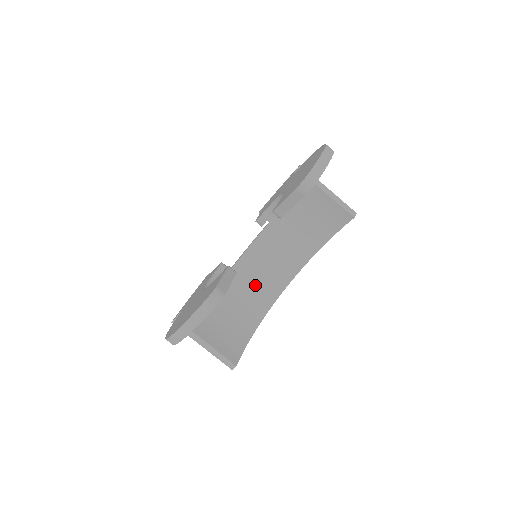
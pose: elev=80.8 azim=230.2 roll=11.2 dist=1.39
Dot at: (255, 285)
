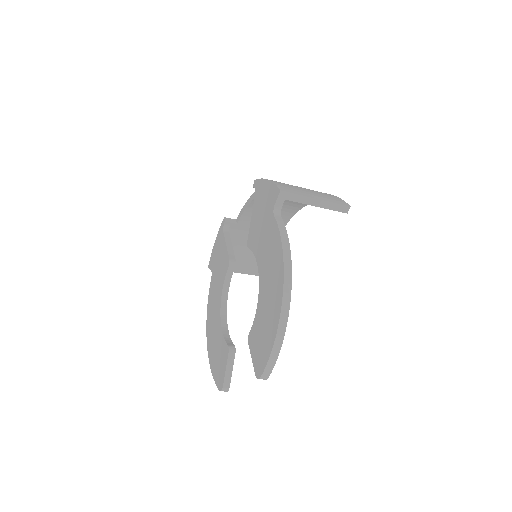
Dot at: occluded
